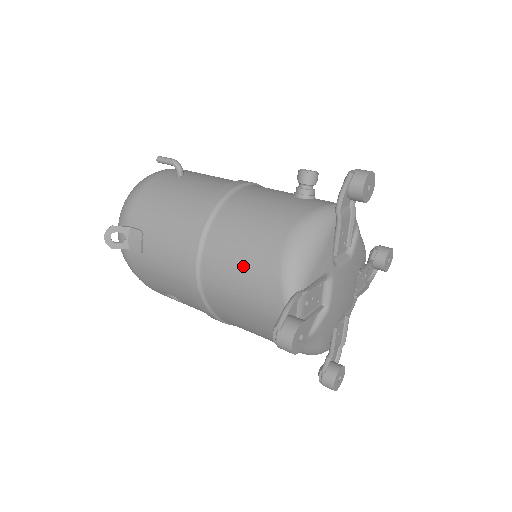
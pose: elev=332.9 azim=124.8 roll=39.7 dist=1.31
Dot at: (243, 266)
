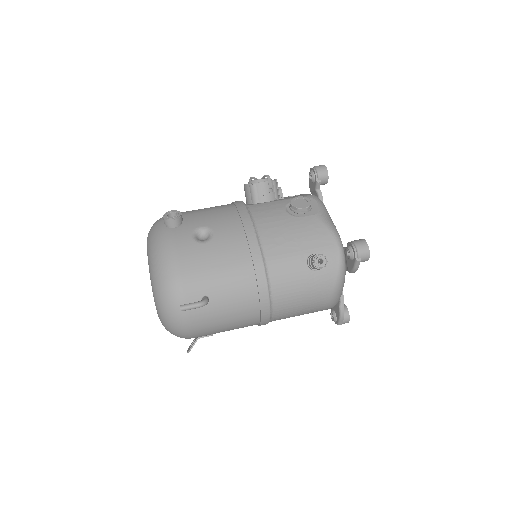
Dot at: occluded
